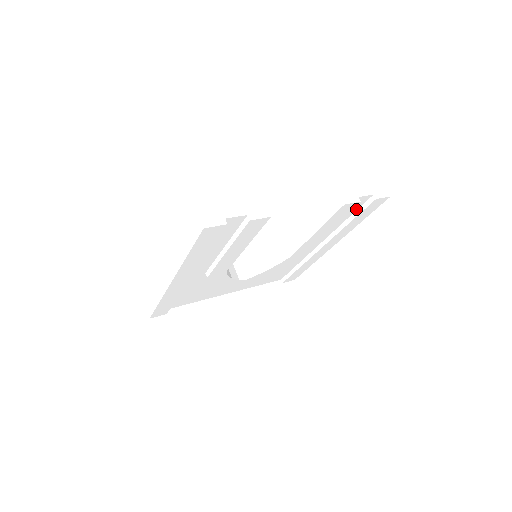
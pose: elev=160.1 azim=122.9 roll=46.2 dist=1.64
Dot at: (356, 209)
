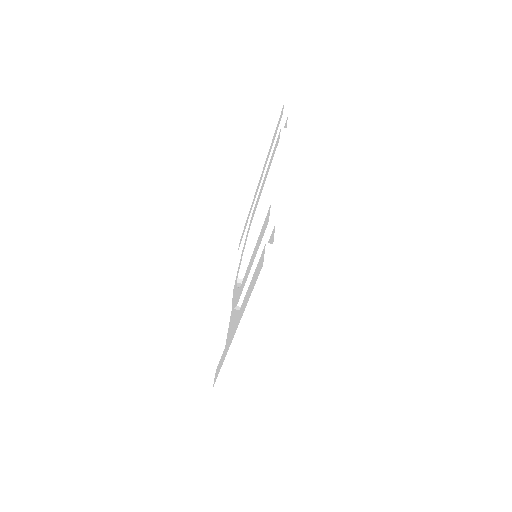
Dot at: occluded
